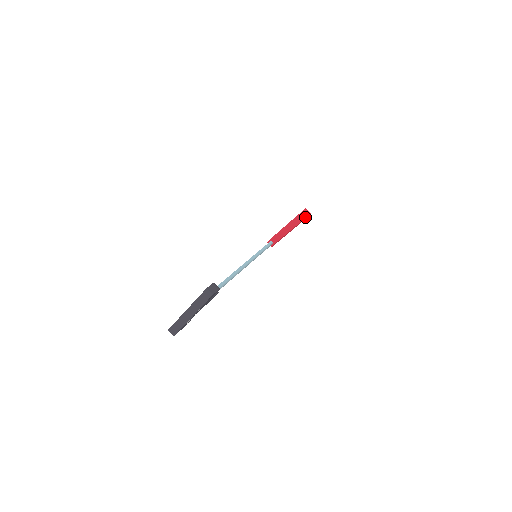
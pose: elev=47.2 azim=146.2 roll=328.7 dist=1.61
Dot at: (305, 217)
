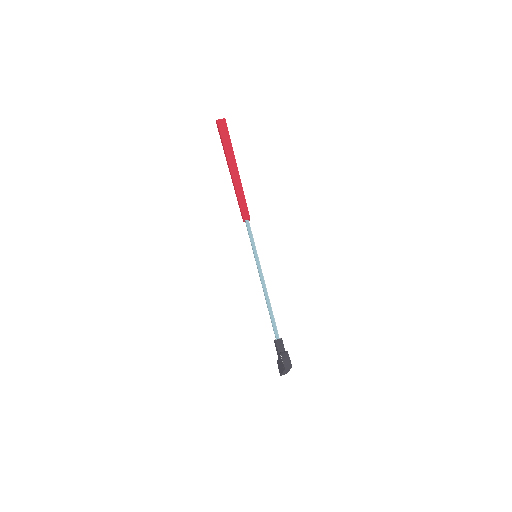
Dot at: (228, 136)
